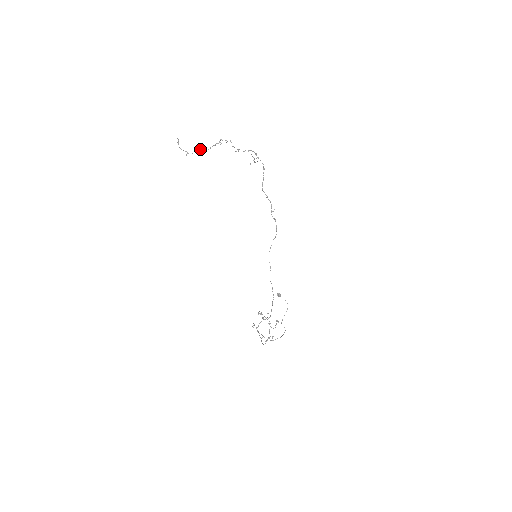
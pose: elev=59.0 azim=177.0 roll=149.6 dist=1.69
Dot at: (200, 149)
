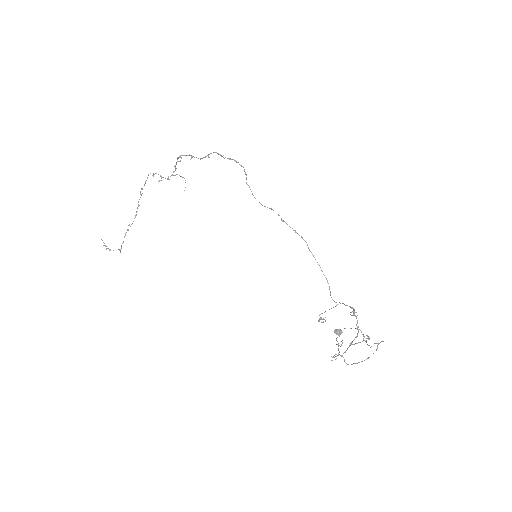
Dot at: (128, 225)
